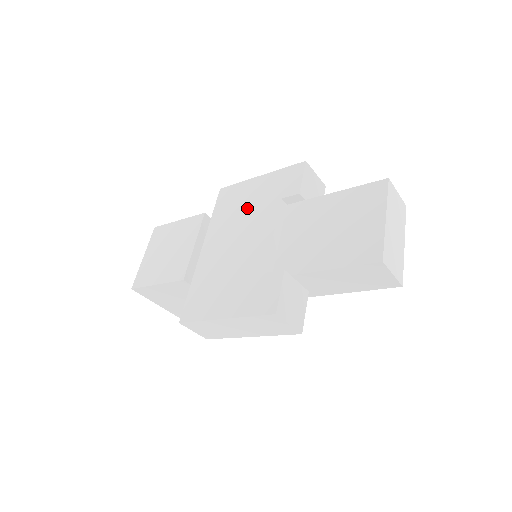
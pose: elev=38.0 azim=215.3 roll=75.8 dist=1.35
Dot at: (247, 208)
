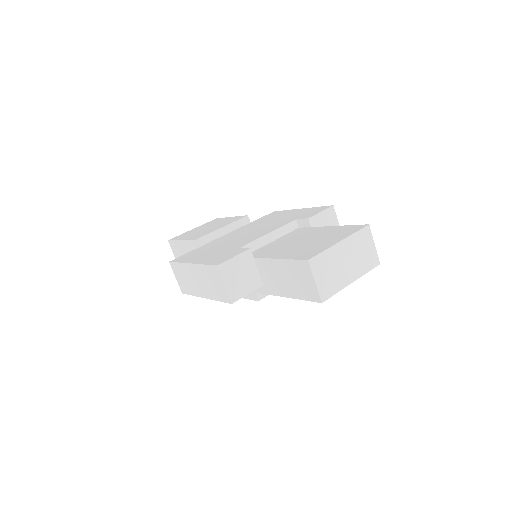
Dot at: (274, 221)
